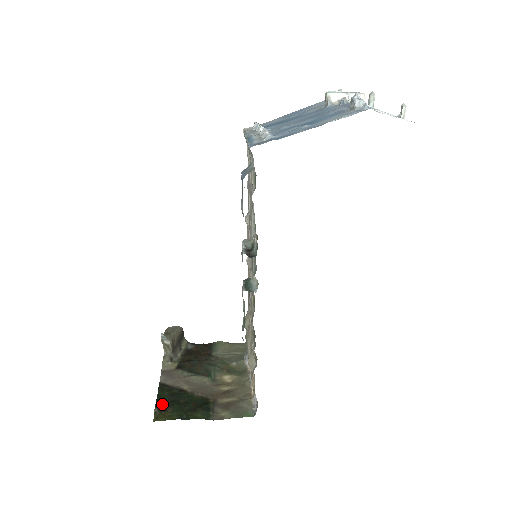
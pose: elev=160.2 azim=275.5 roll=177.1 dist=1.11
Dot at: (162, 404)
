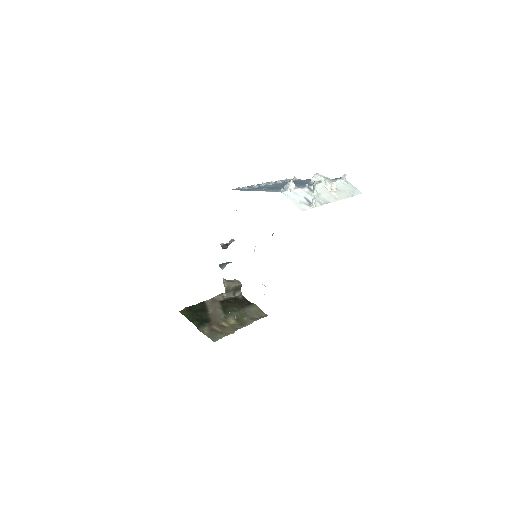
Dot at: (191, 308)
